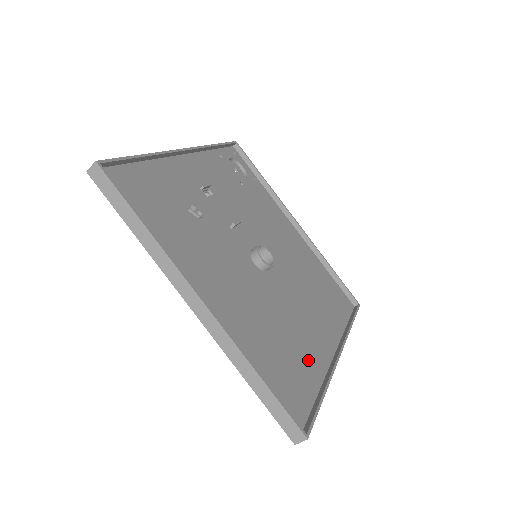
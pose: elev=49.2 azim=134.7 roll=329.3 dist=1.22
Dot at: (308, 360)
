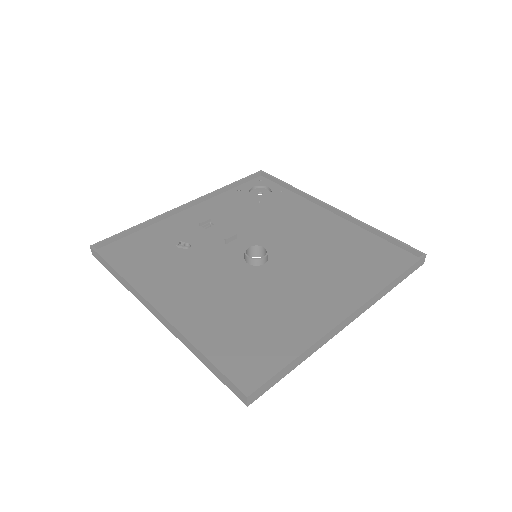
Dot at: (296, 329)
